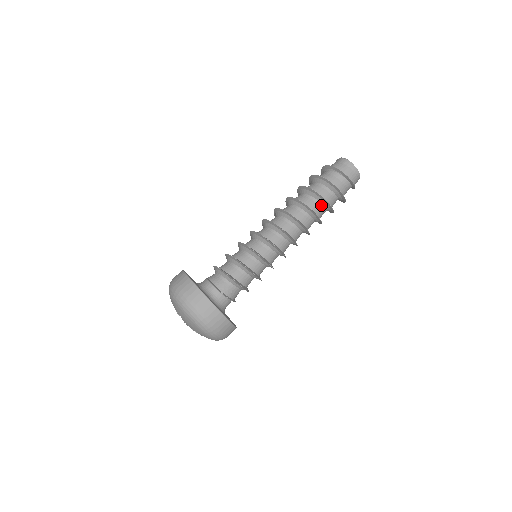
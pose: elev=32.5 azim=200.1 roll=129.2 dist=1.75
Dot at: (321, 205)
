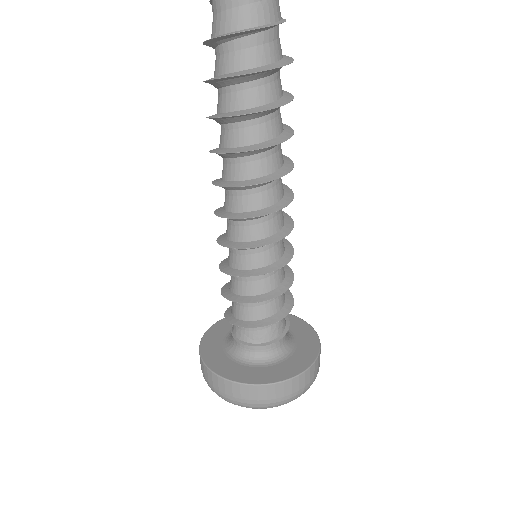
Dot at: (275, 114)
